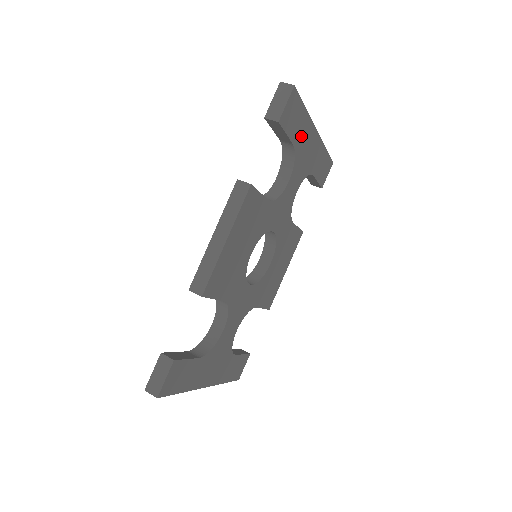
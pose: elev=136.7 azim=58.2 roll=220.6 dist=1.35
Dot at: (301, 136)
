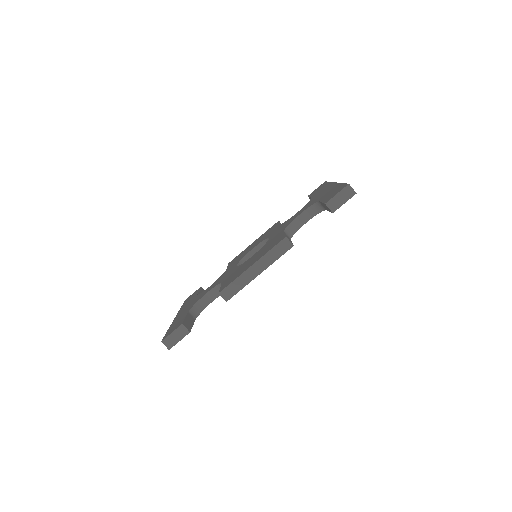
Dot at: occluded
